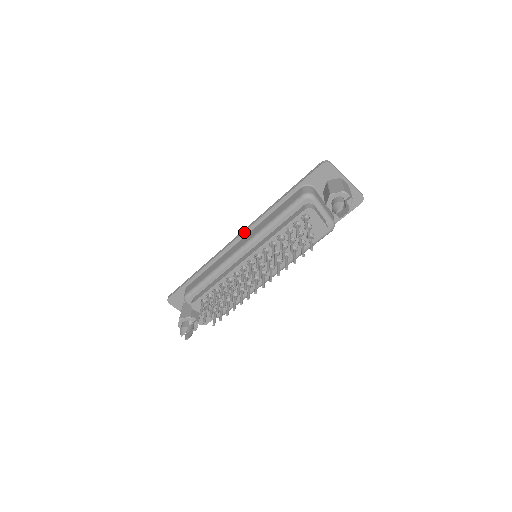
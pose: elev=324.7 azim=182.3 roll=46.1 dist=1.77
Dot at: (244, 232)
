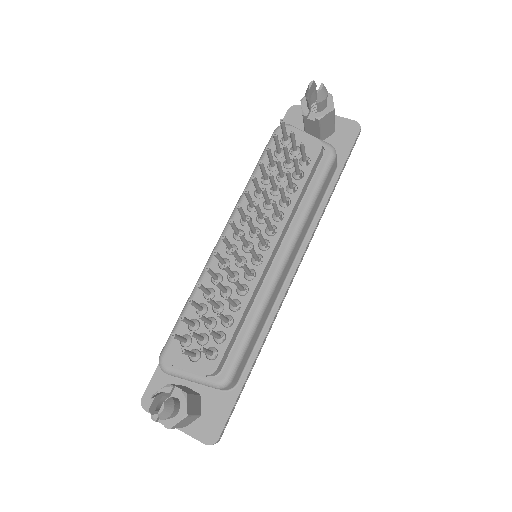
Dot at: occluded
